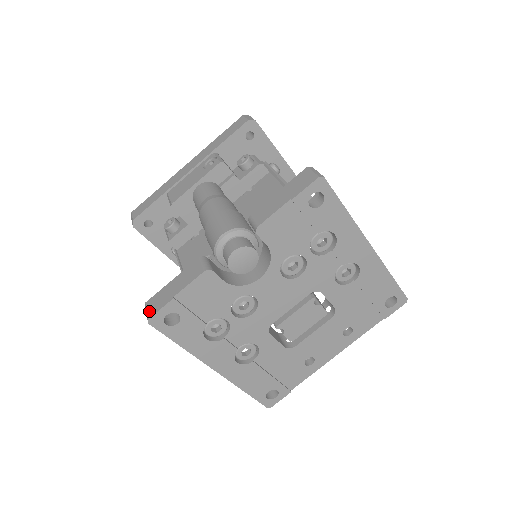
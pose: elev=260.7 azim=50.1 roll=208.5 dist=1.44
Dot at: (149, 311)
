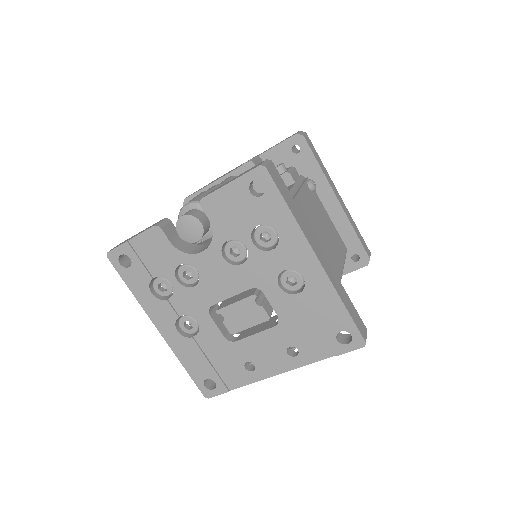
Dot at: (113, 248)
